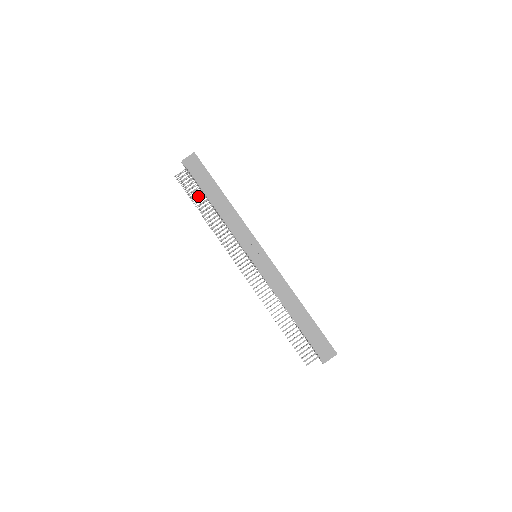
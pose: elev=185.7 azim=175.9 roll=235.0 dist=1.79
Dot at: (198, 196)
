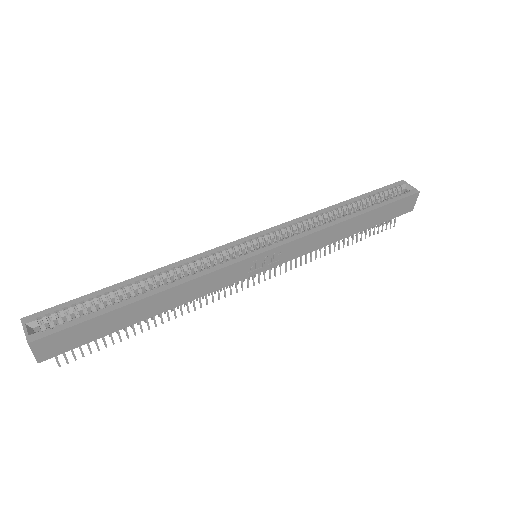
Dot at: occluded
